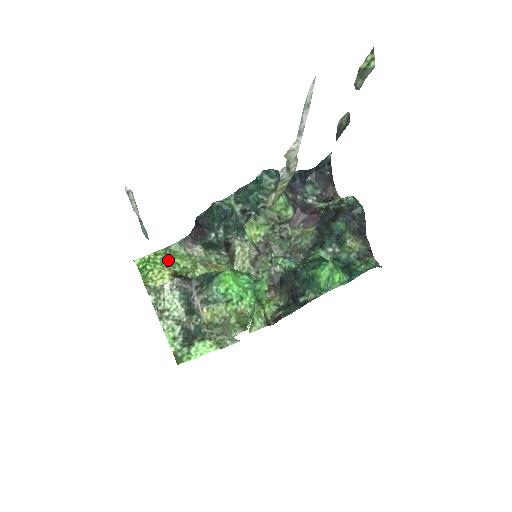
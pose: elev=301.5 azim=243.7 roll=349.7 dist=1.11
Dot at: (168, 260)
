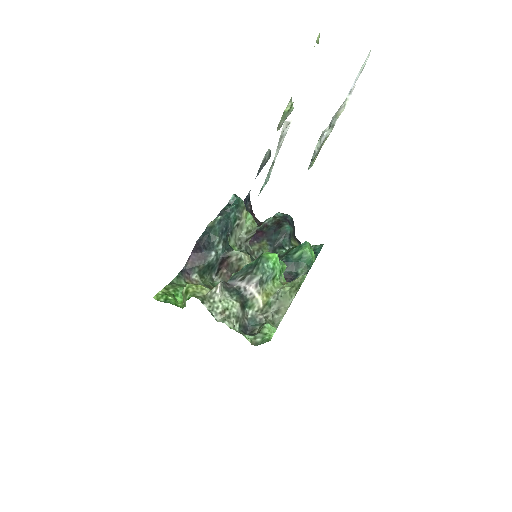
Dot at: (180, 290)
